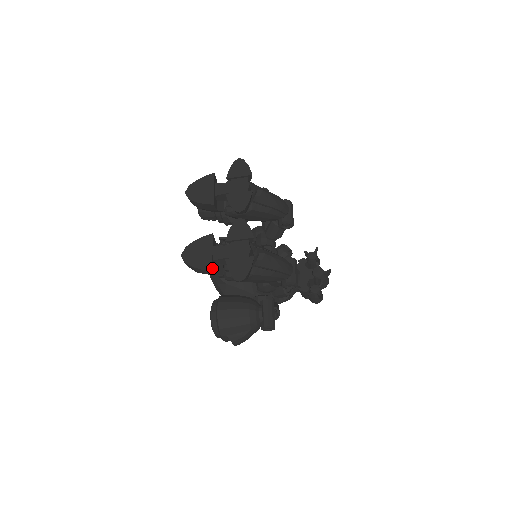
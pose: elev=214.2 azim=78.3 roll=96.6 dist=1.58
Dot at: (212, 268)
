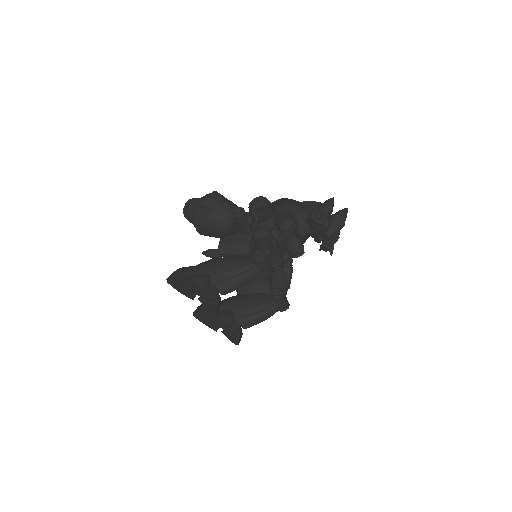
Dot at: (216, 329)
